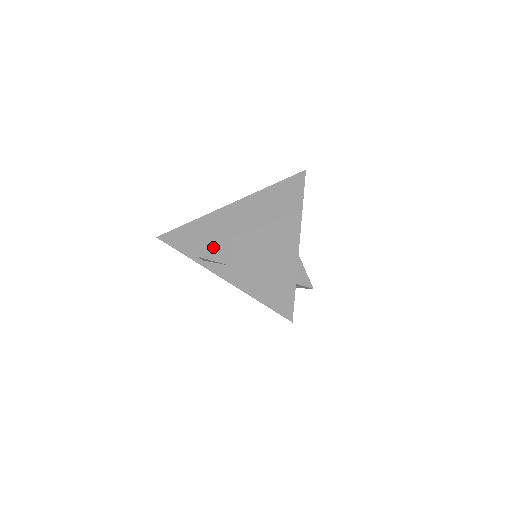
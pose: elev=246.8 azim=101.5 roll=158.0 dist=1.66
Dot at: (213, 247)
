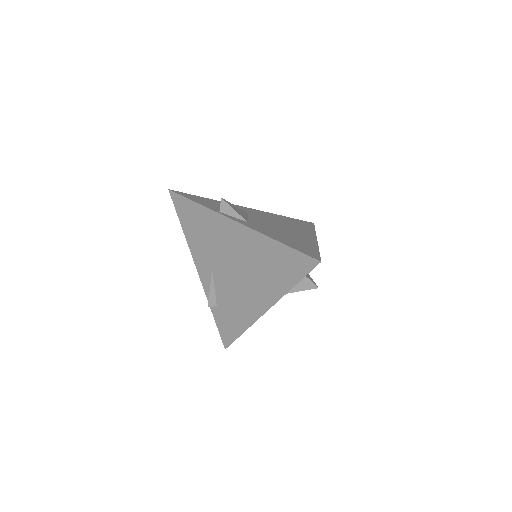
Dot at: (234, 206)
